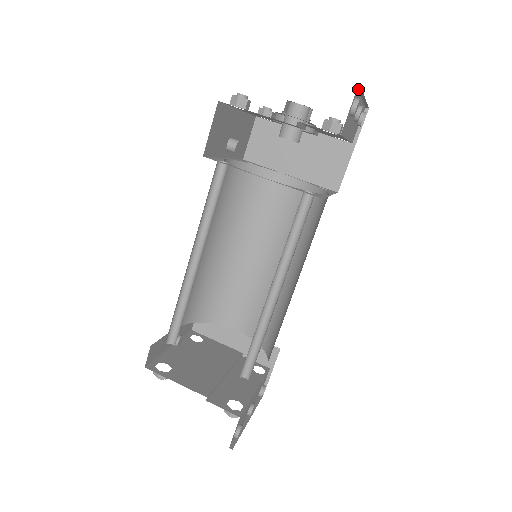
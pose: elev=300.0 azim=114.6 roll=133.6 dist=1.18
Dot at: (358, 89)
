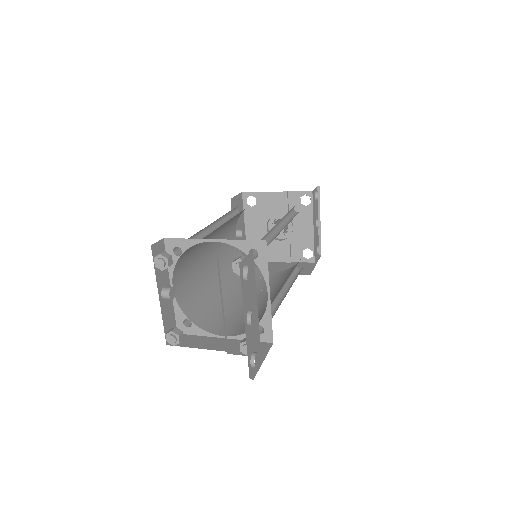
Dot at: (317, 190)
